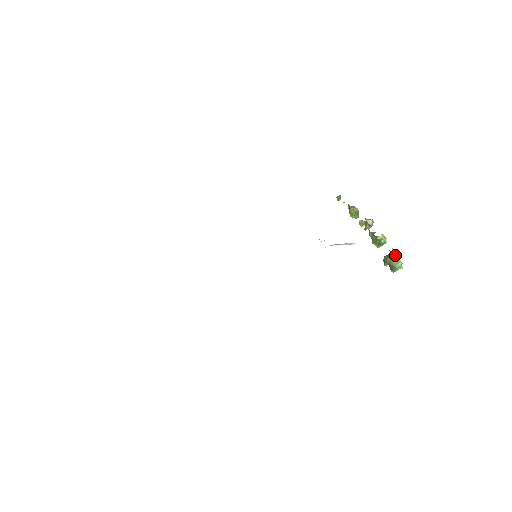
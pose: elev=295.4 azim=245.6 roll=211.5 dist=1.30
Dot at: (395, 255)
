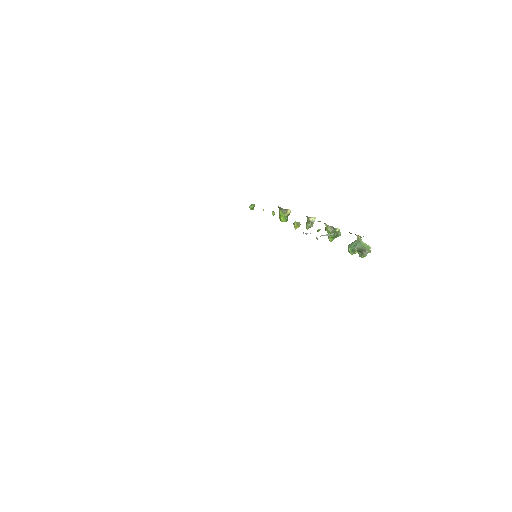
Dot at: occluded
